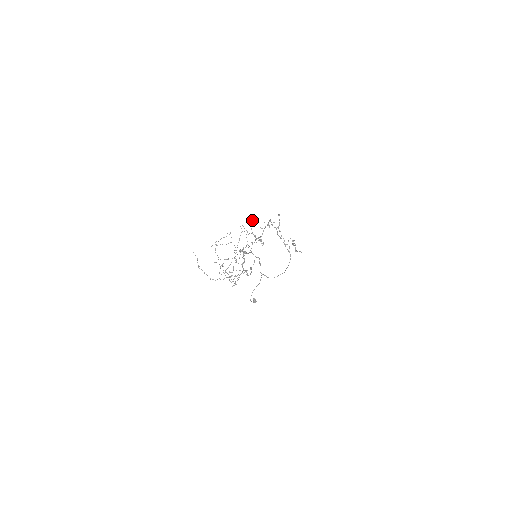
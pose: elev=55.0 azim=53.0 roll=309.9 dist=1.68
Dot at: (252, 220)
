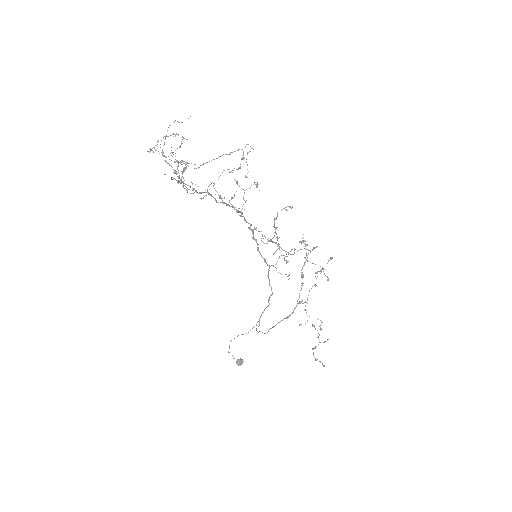
Dot at: (292, 206)
